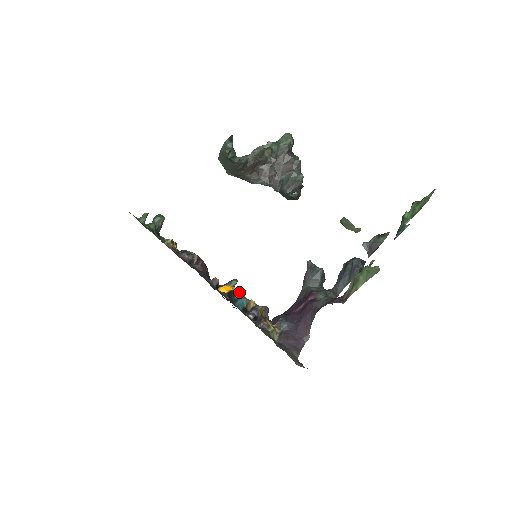
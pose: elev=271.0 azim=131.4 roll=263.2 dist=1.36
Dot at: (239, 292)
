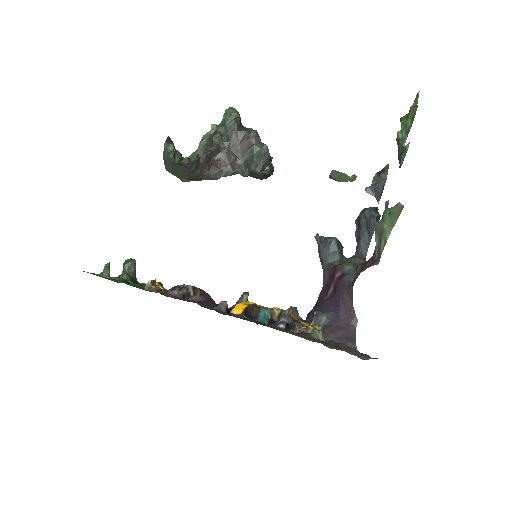
Dot at: (256, 305)
